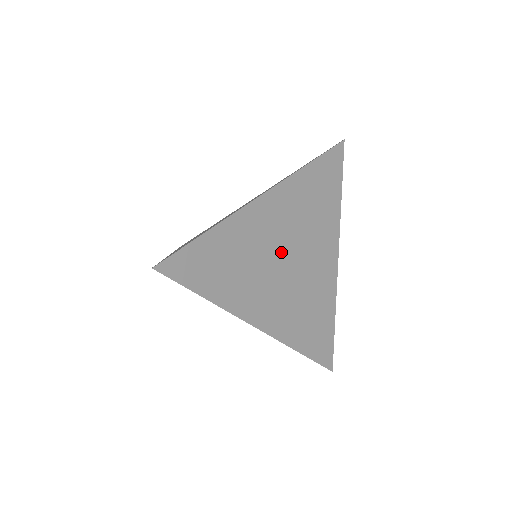
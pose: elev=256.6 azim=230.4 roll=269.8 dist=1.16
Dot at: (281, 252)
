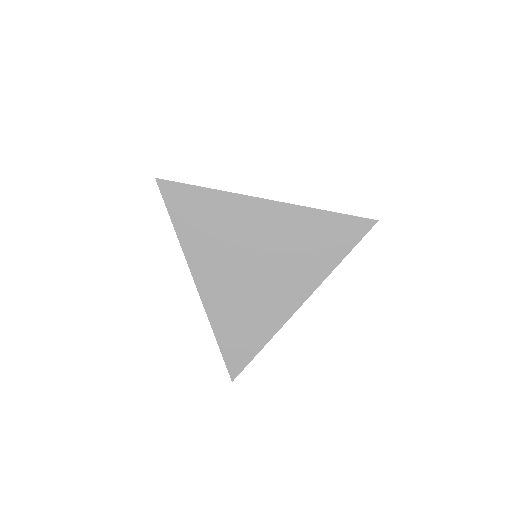
Dot at: occluded
